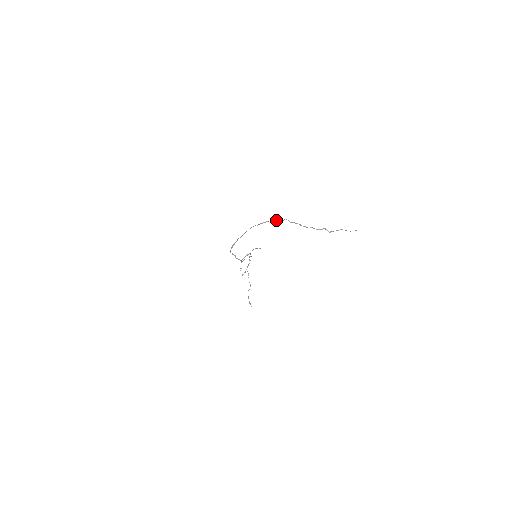
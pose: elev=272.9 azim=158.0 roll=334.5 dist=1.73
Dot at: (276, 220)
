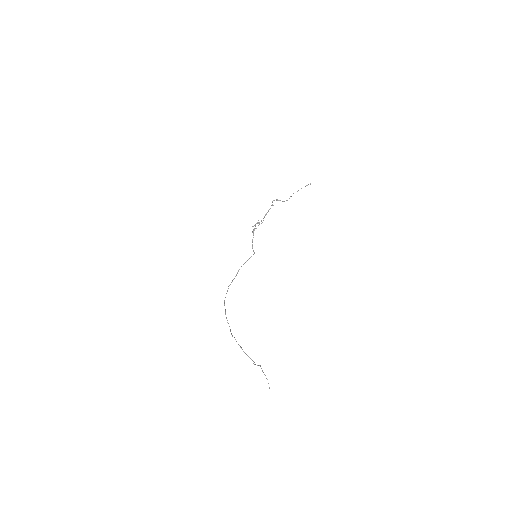
Dot at: occluded
